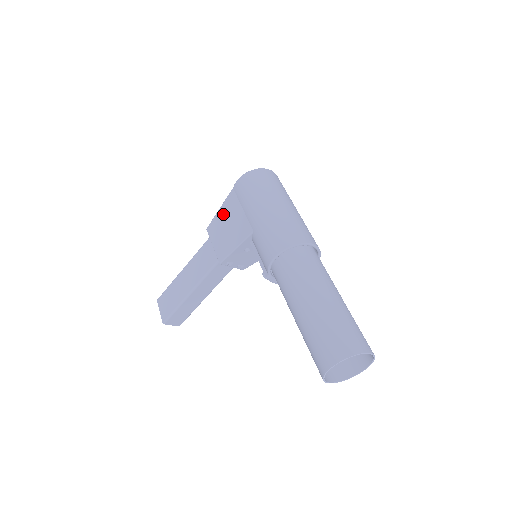
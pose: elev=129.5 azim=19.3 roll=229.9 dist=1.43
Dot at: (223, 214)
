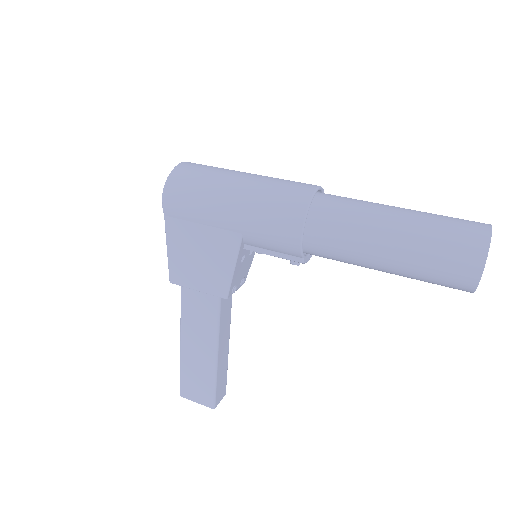
Dot at: (179, 251)
